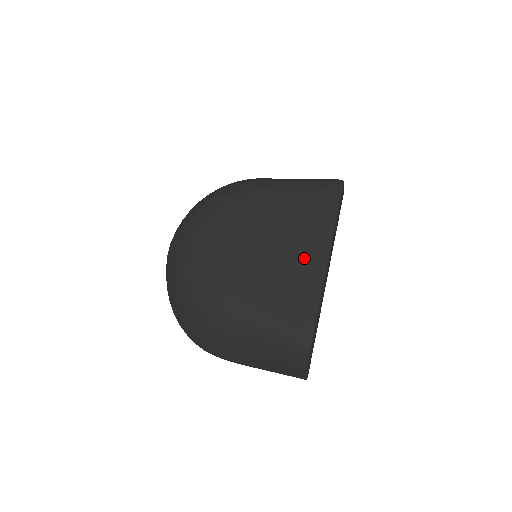
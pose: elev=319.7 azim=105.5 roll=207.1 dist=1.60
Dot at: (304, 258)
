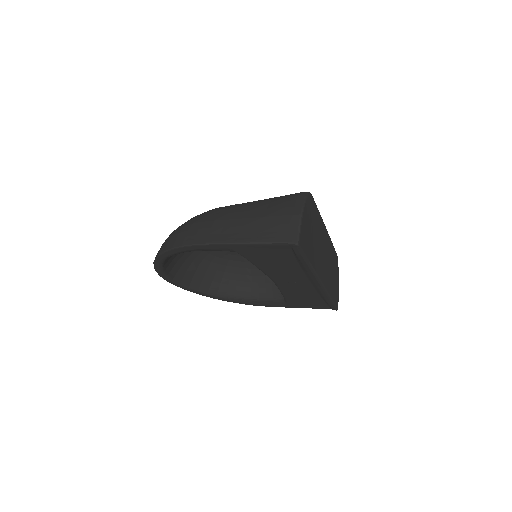
Dot at: occluded
